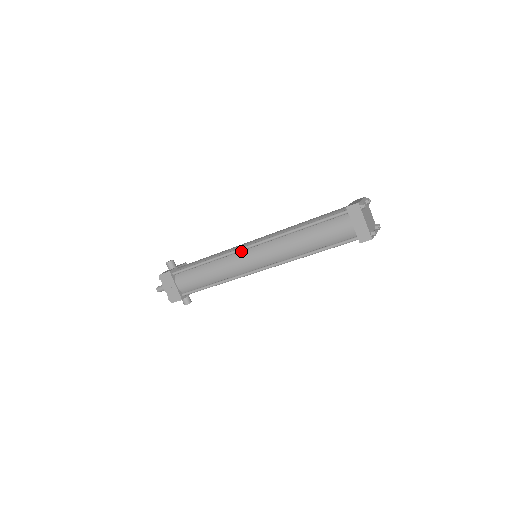
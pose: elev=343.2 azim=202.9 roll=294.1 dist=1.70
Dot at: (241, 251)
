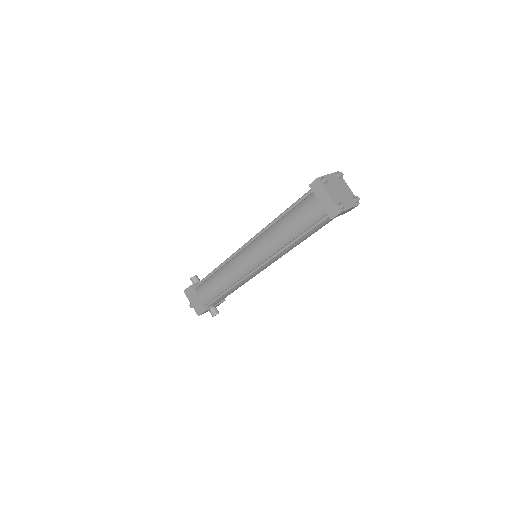
Dot at: (239, 253)
